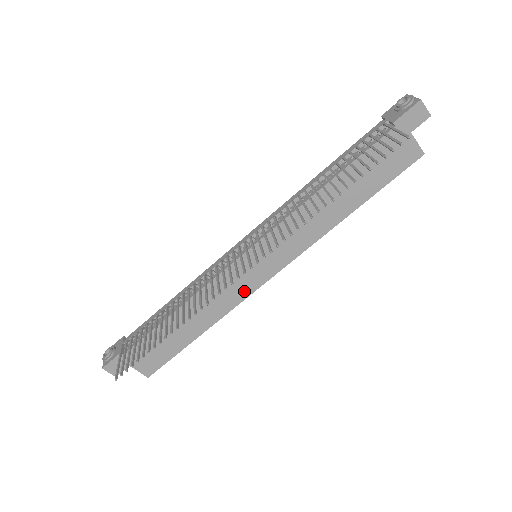
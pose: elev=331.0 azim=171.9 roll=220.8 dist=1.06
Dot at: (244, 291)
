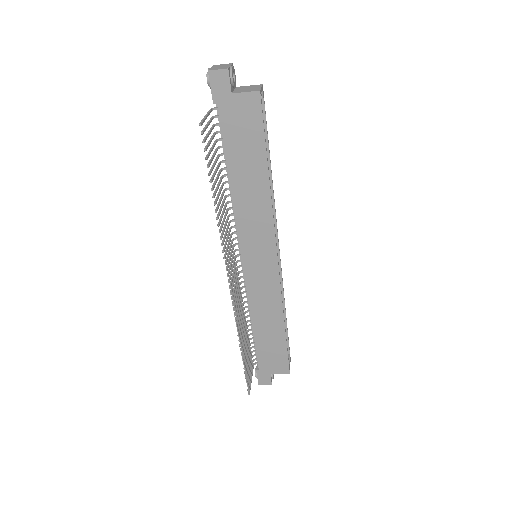
Dot at: (273, 283)
